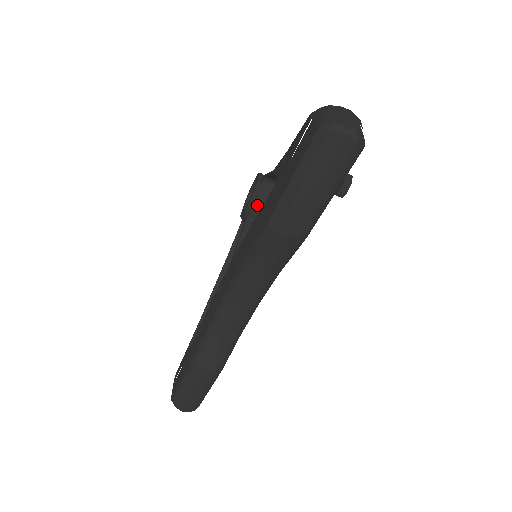
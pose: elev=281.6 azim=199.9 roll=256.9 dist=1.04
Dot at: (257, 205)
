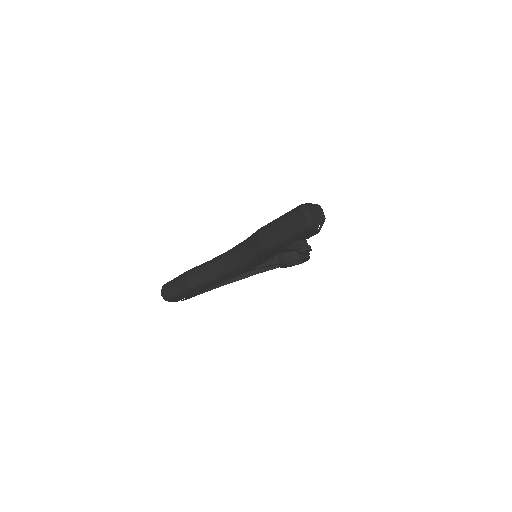
Dot at: occluded
